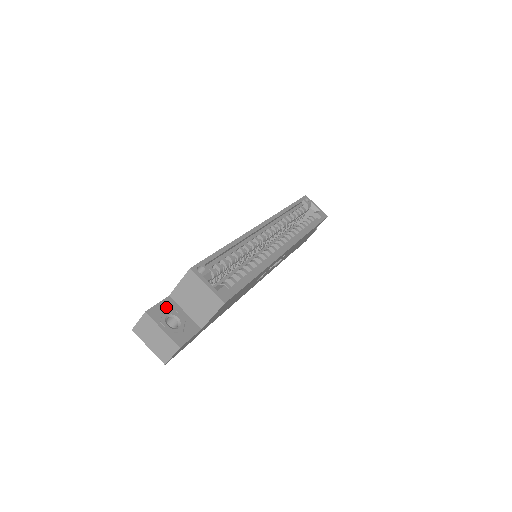
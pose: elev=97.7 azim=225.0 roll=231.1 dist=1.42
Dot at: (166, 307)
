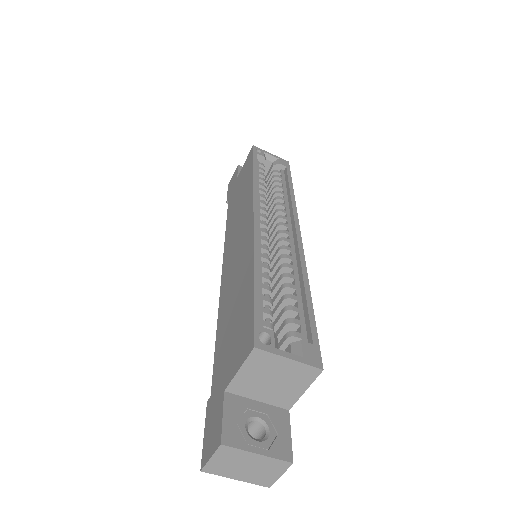
Dot at: (235, 413)
